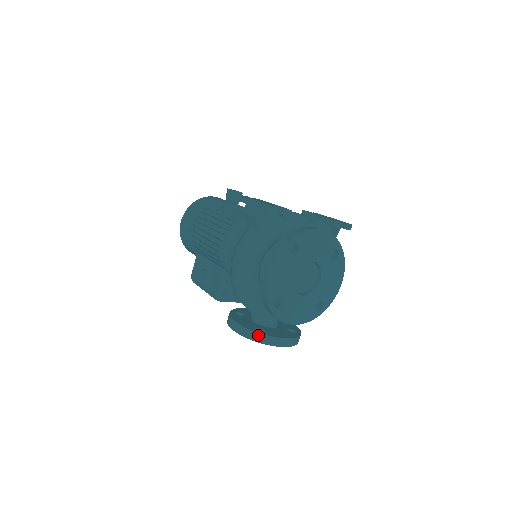
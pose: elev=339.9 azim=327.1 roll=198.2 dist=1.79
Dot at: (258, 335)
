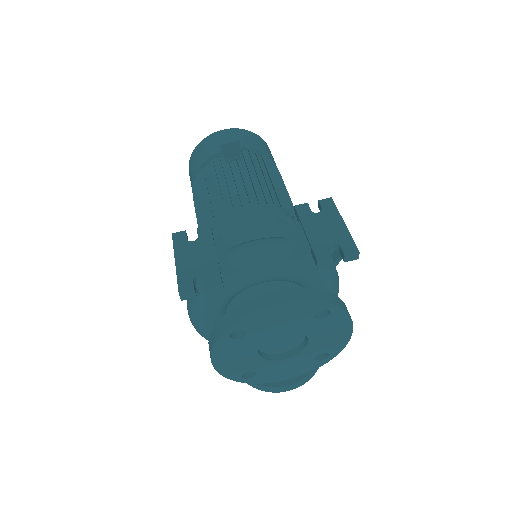
Dot at: occluded
